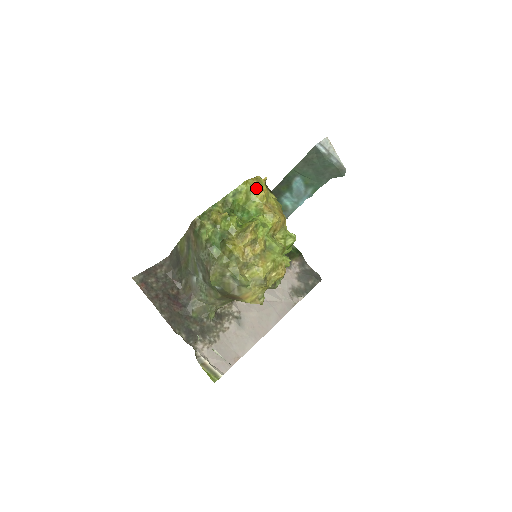
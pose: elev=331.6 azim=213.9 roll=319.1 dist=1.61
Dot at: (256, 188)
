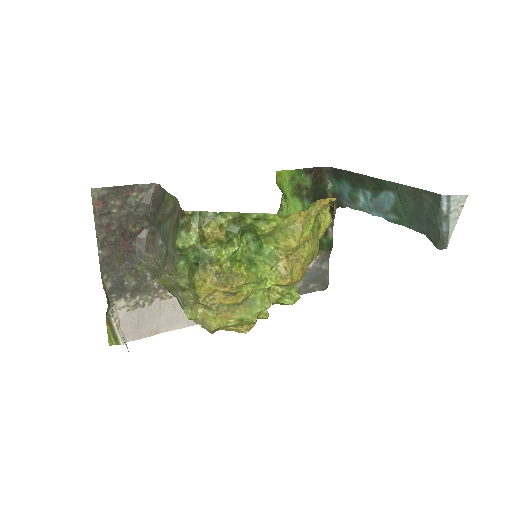
Dot at: (292, 231)
